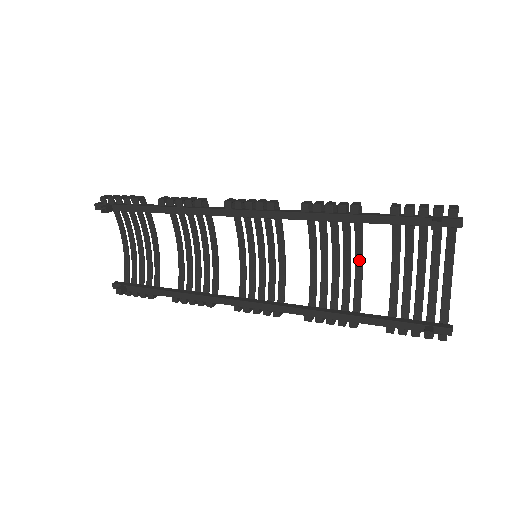
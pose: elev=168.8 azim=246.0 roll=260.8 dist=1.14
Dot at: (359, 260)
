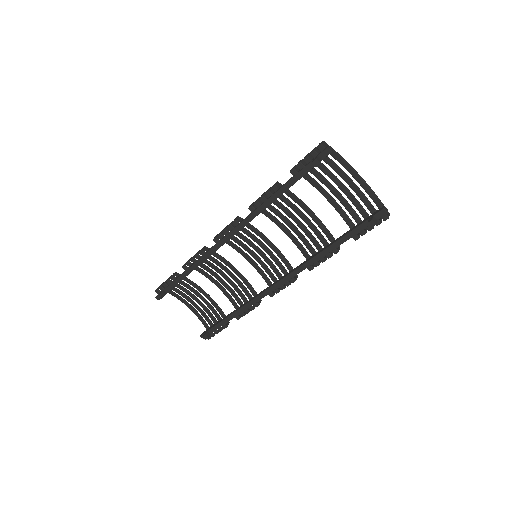
Dot at: (309, 212)
